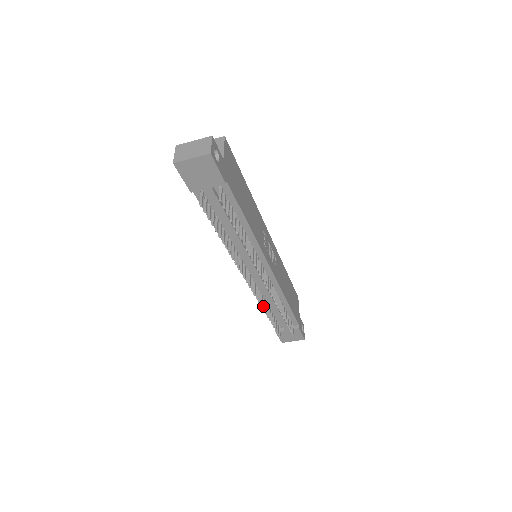
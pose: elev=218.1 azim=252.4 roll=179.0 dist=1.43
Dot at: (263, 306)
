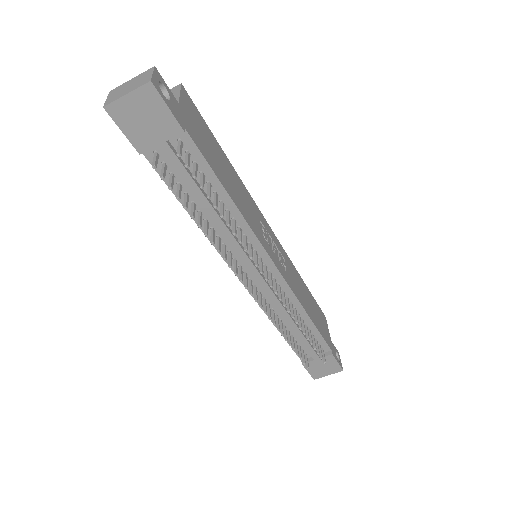
Dot at: (277, 325)
